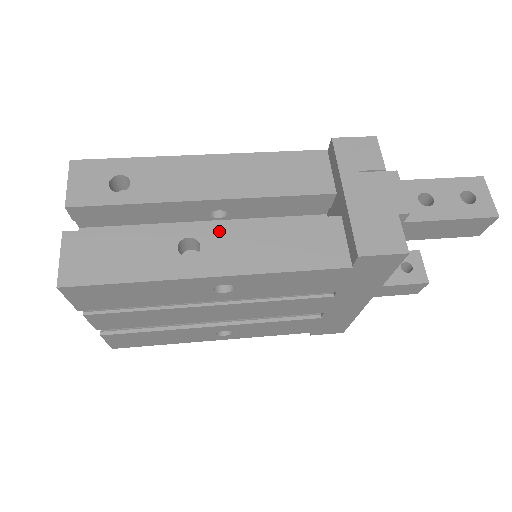
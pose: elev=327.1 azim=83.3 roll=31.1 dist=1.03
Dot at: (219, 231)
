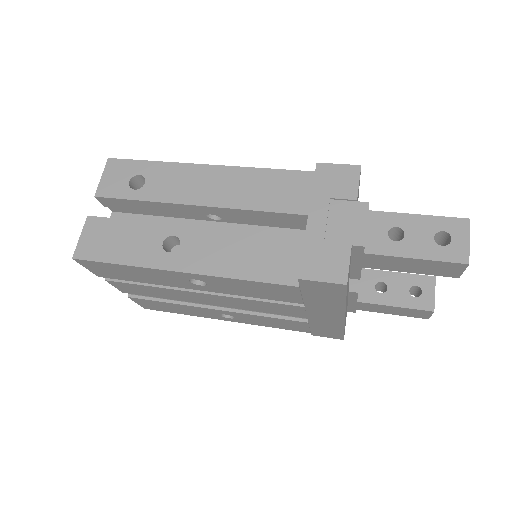
Dot at: (198, 234)
